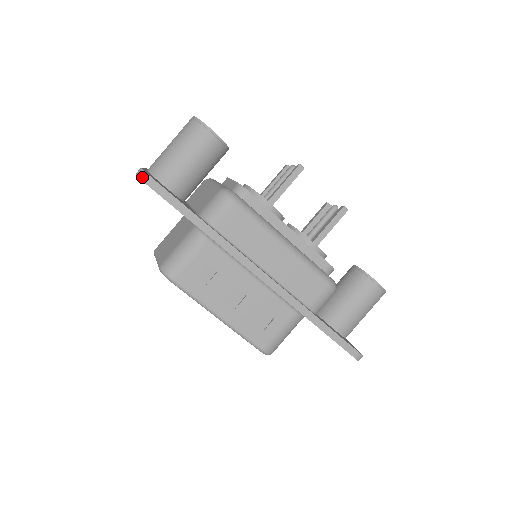
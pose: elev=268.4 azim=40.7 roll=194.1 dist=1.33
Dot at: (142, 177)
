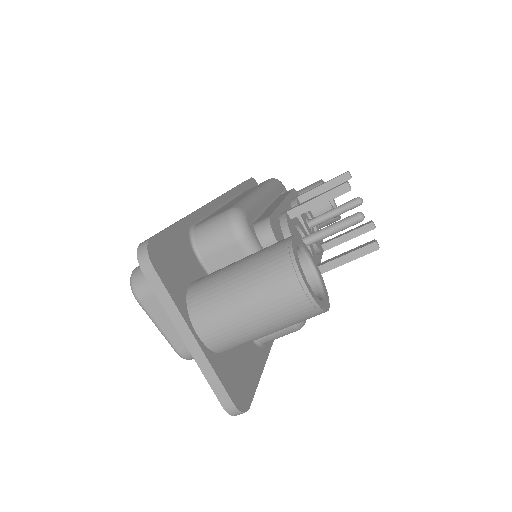
Dot at: occluded
